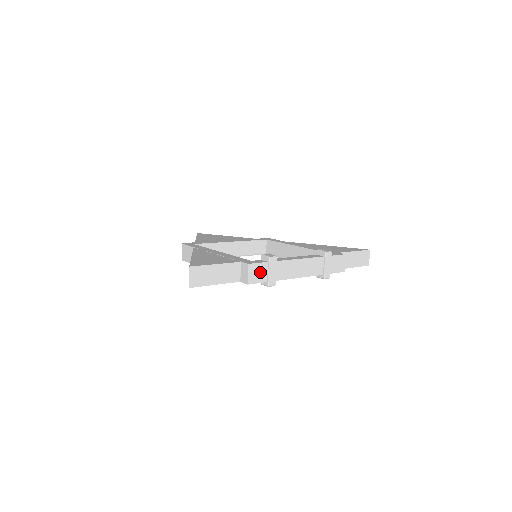
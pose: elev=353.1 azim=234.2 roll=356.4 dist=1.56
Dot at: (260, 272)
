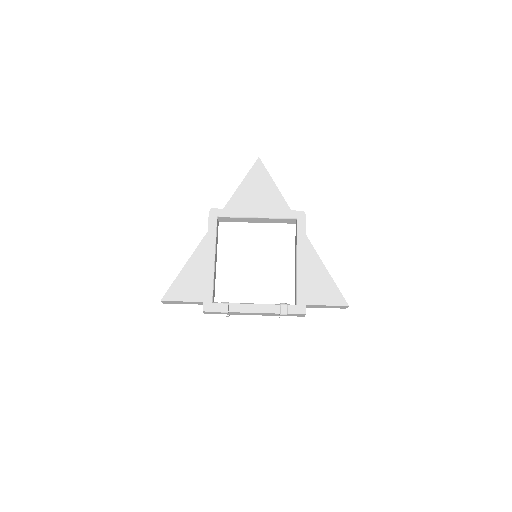
Dot at: (214, 313)
